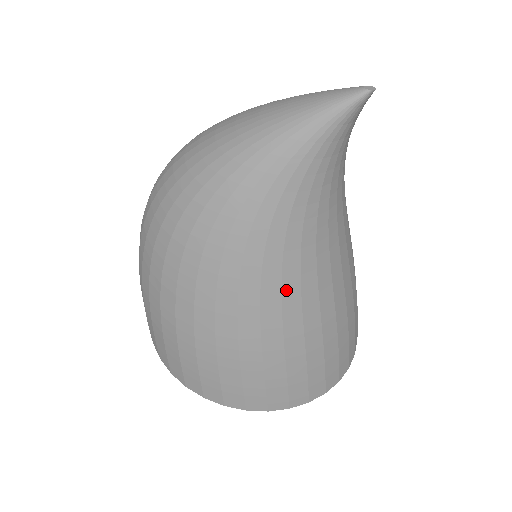
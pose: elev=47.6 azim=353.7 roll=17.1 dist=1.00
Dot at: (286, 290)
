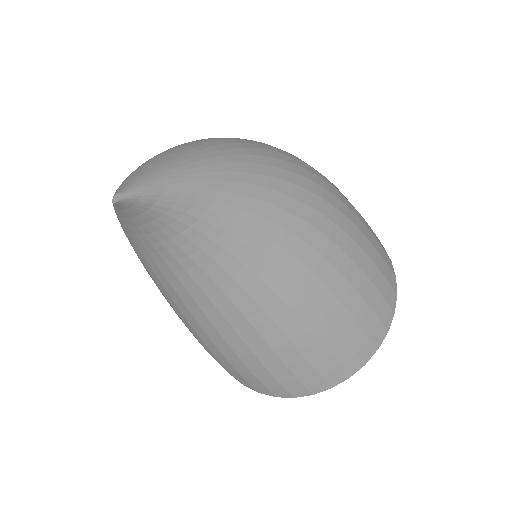
Dot at: (181, 309)
